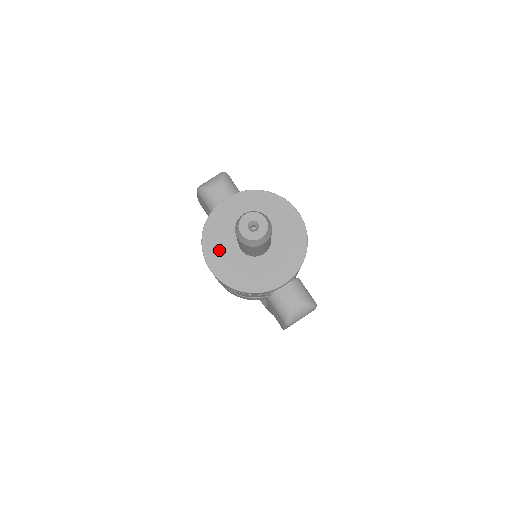
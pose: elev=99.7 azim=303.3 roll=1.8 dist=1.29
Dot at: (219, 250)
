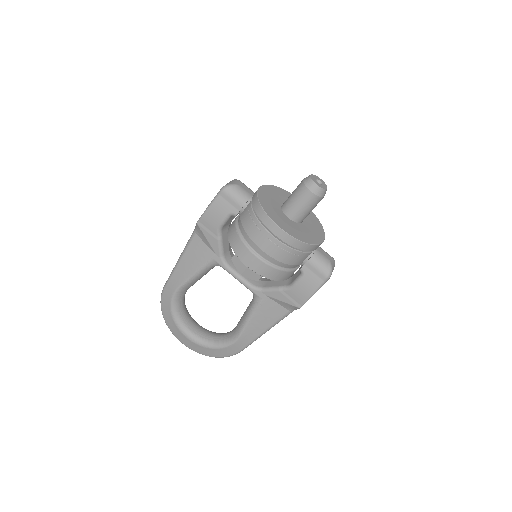
Dot at: (278, 217)
